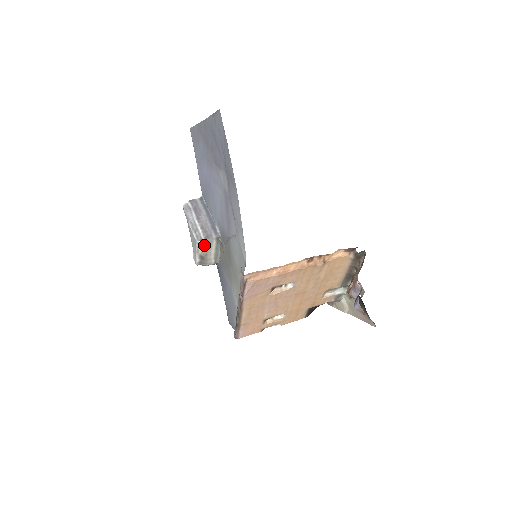
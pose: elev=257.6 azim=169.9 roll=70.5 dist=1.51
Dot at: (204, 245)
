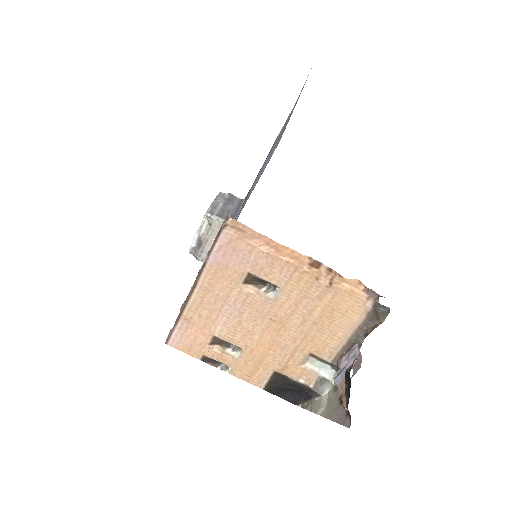
Dot at: (211, 224)
